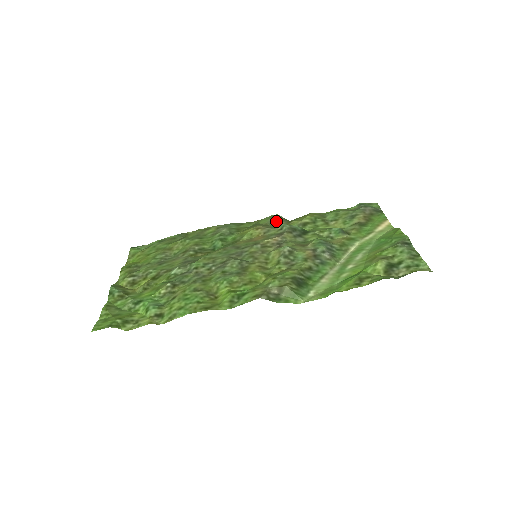
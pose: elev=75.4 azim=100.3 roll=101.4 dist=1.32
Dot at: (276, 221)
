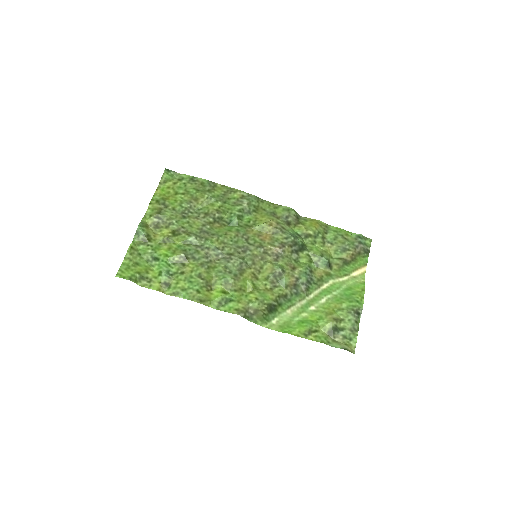
Dot at: (289, 218)
